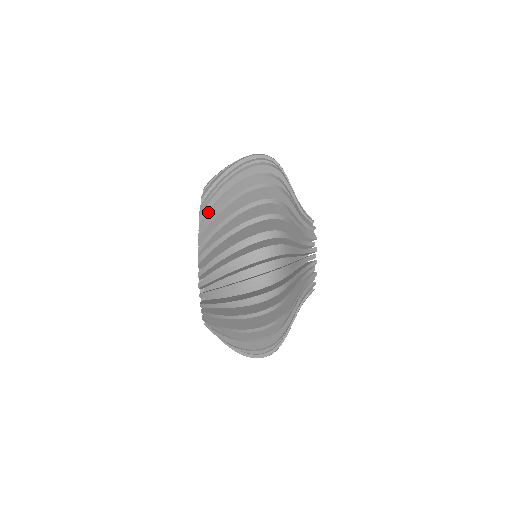
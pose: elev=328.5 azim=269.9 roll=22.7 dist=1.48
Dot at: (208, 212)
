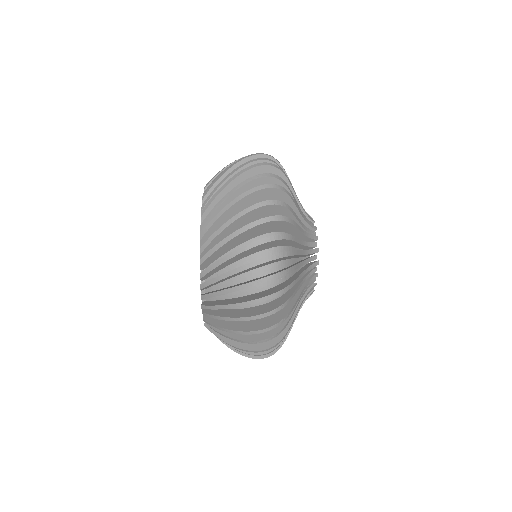
Dot at: (211, 193)
